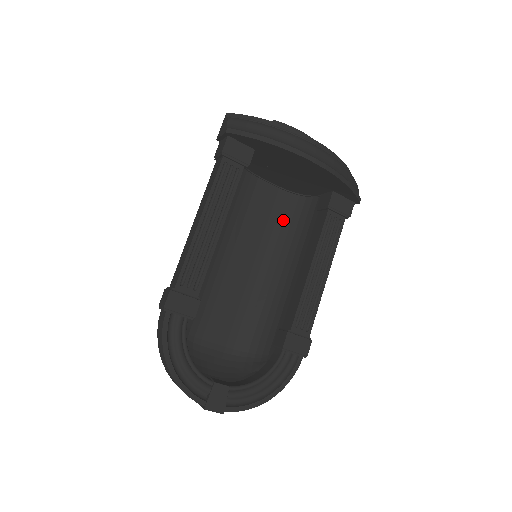
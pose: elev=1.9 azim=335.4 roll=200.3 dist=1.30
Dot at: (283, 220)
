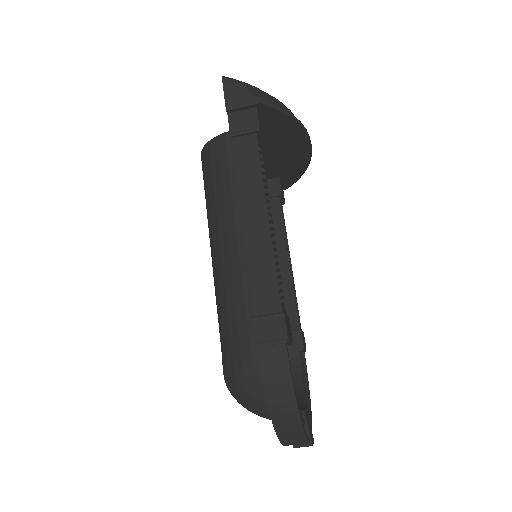
Dot at: occluded
